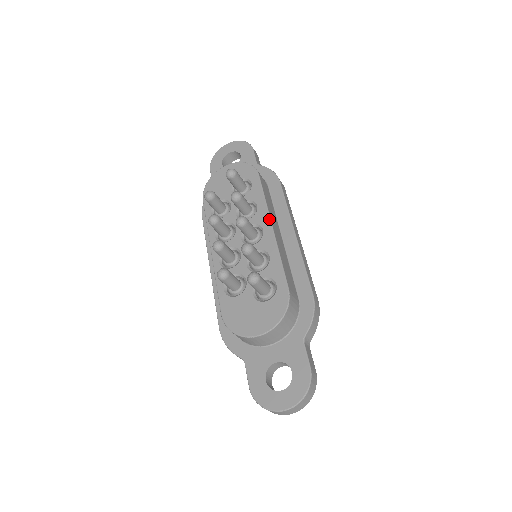
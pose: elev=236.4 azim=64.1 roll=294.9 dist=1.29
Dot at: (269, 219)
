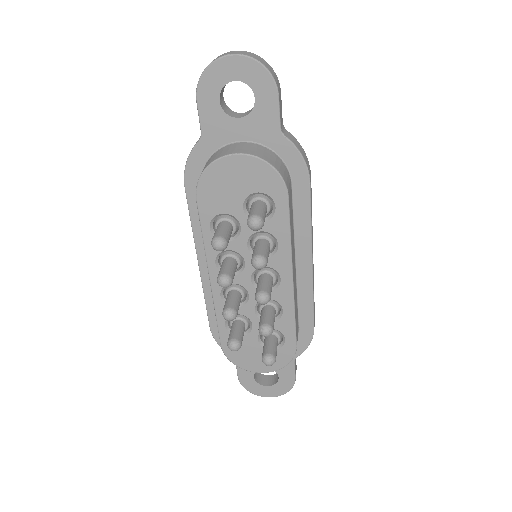
Dot at: (291, 270)
